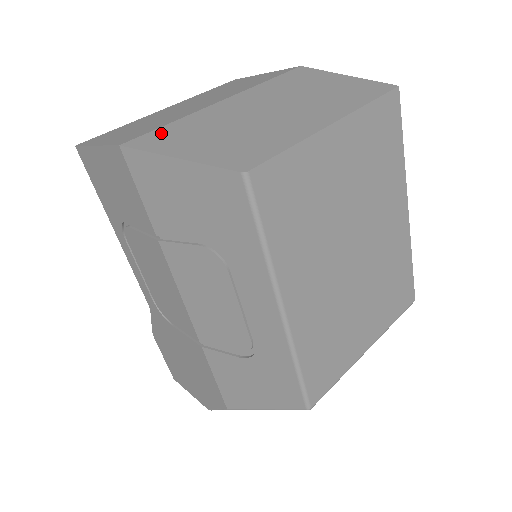
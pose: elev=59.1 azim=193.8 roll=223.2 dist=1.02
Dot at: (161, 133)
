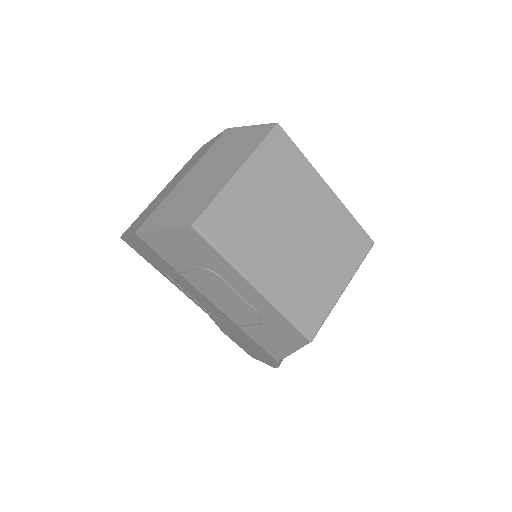
Dot at: (153, 216)
